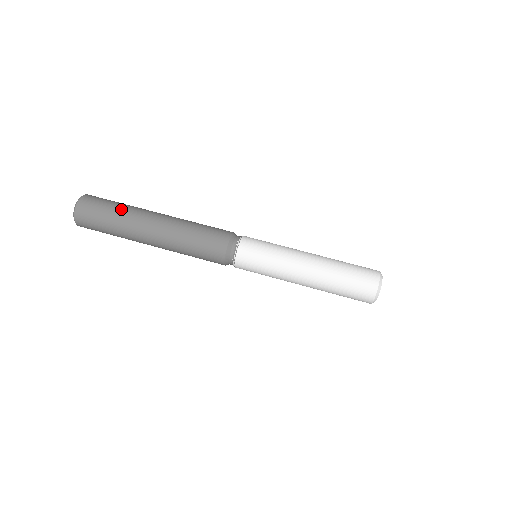
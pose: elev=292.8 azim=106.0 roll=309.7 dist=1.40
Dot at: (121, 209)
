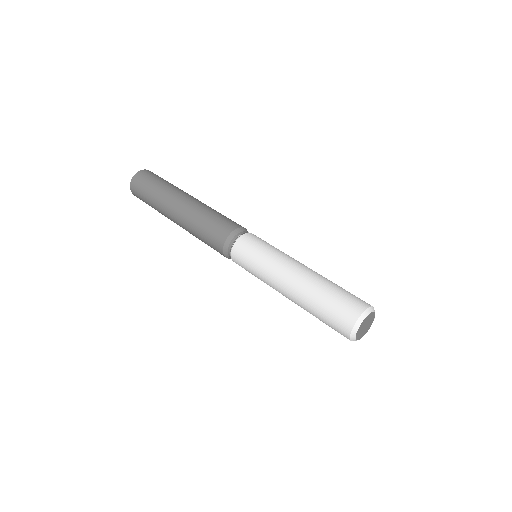
Dot at: (161, 186)
